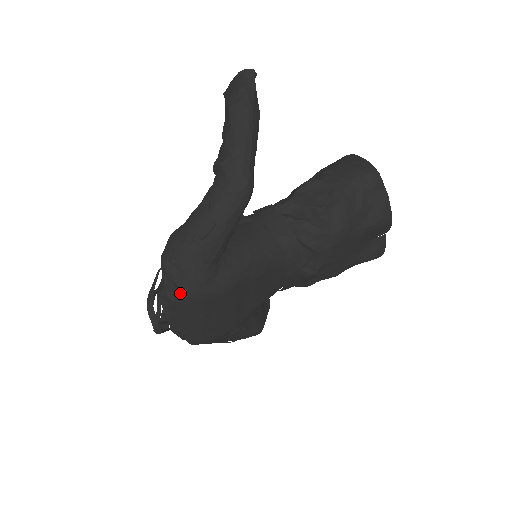
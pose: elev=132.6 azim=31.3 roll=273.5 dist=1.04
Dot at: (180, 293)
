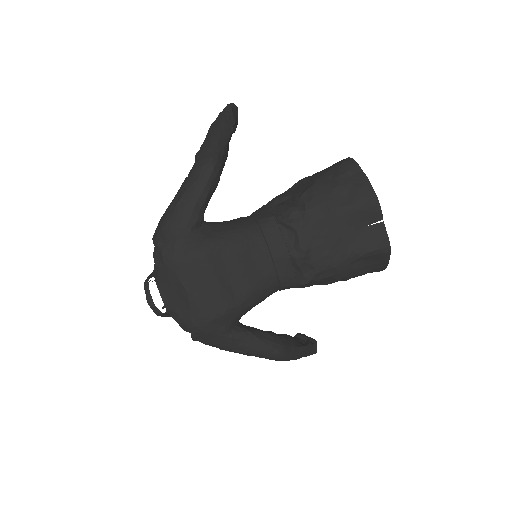
Dot at: (161, 256)
